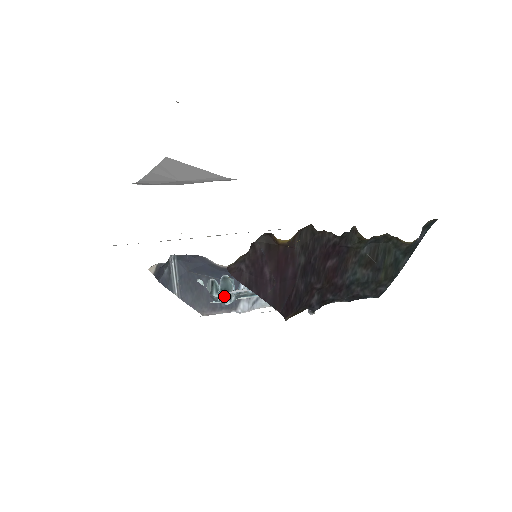
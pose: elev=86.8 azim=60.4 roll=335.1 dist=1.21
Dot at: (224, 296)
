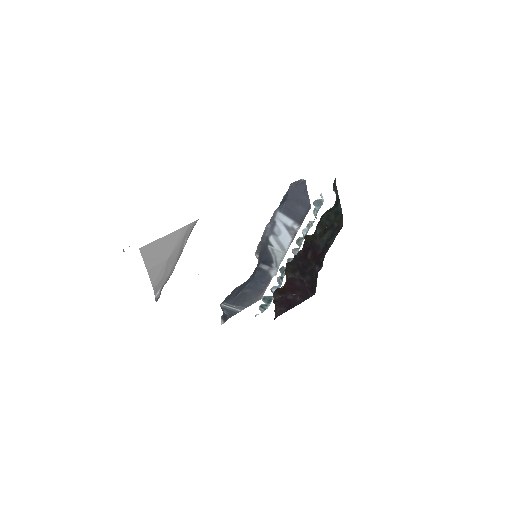
Dot at: occluded
